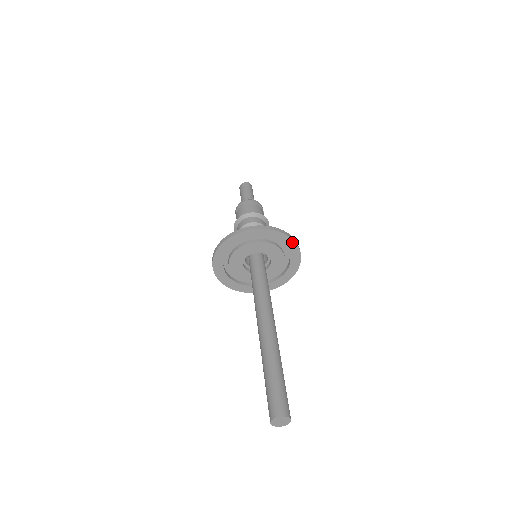
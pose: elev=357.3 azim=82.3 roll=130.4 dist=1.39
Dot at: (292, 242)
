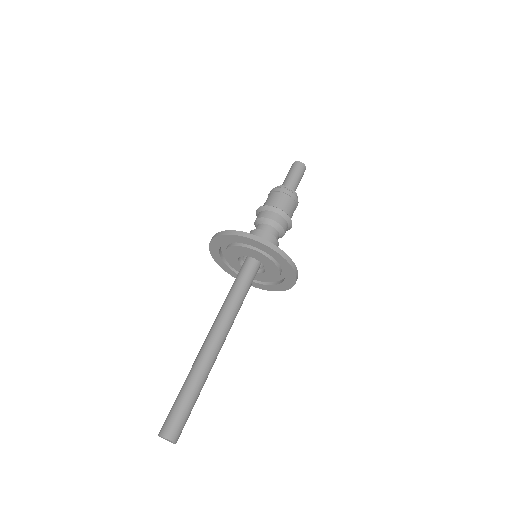
Dot at: (281, 257)
